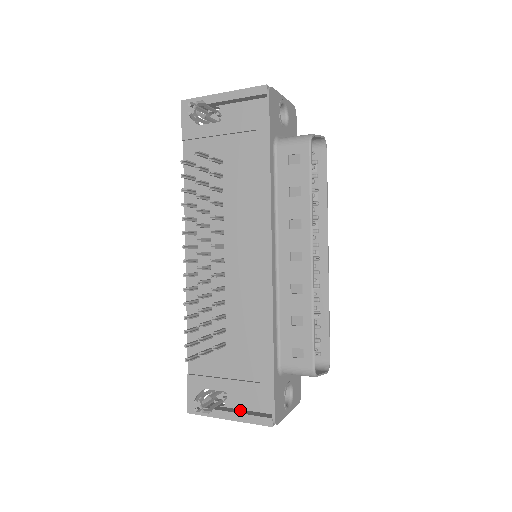
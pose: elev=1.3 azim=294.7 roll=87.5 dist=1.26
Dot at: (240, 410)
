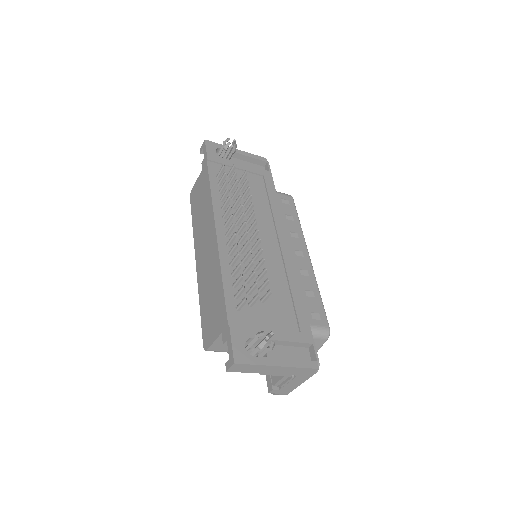
Dot at: occluded
